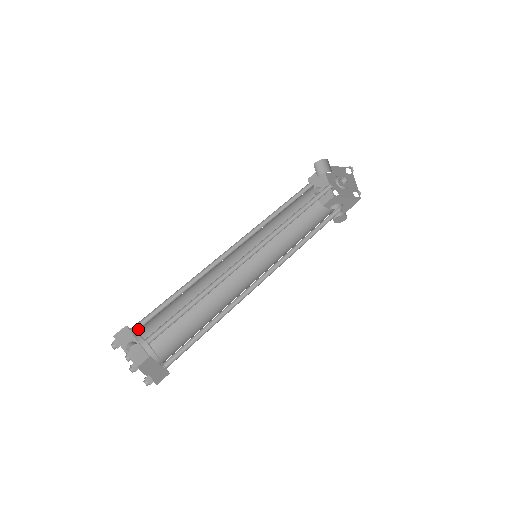
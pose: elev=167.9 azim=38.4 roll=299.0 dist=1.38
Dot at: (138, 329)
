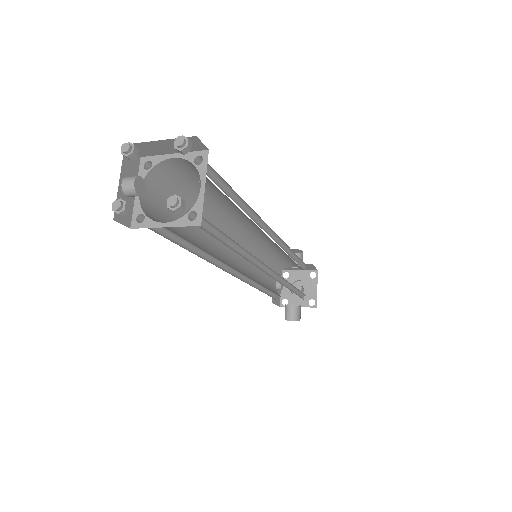
Dot at: (153, 173)
